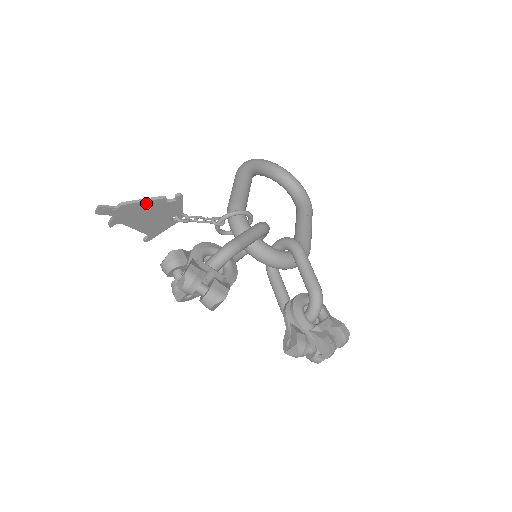
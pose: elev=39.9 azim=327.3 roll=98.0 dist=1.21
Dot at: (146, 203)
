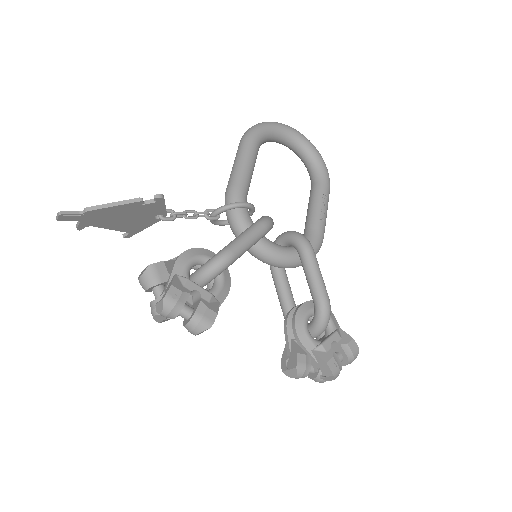
Dot at: (118, 207)
